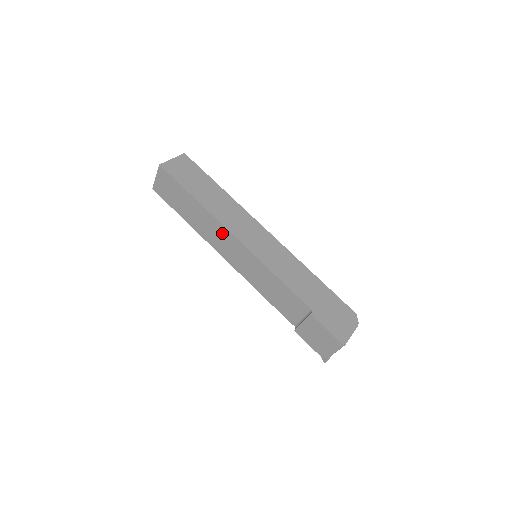
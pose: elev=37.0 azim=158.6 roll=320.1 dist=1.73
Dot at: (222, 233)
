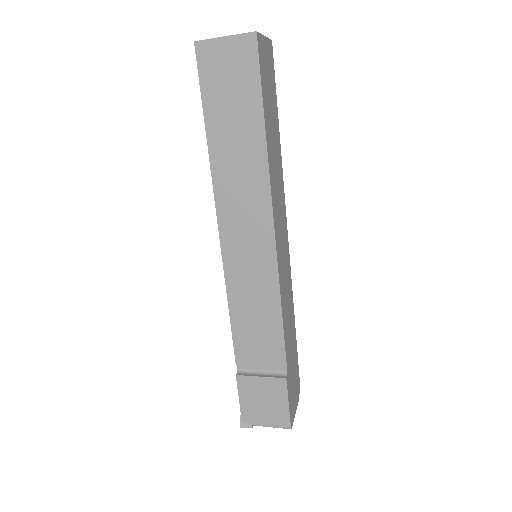
Dot at: (258, 206)
